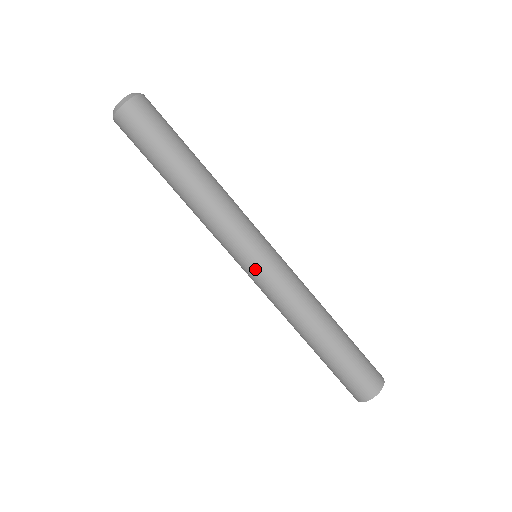
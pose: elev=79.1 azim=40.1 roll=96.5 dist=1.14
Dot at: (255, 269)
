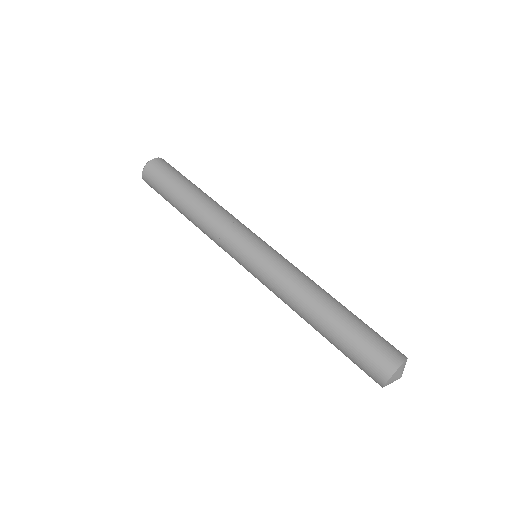
Dot at: (250, 264)
